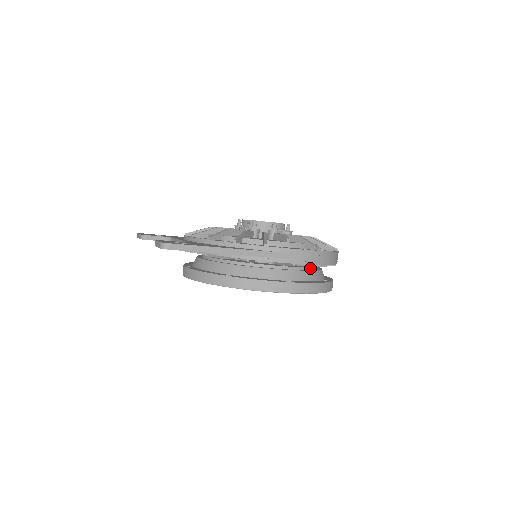
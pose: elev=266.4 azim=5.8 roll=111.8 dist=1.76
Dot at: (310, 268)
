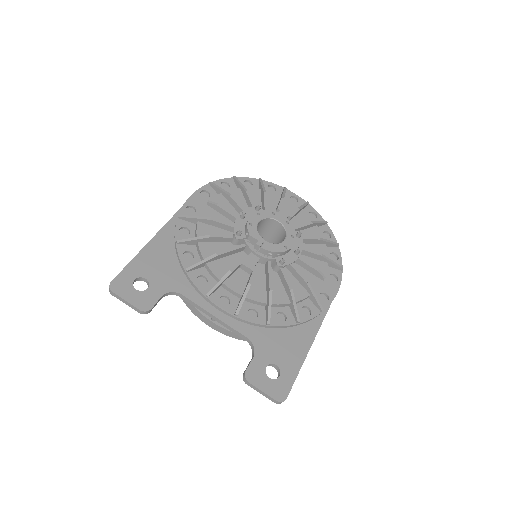
Dot at: occluded
